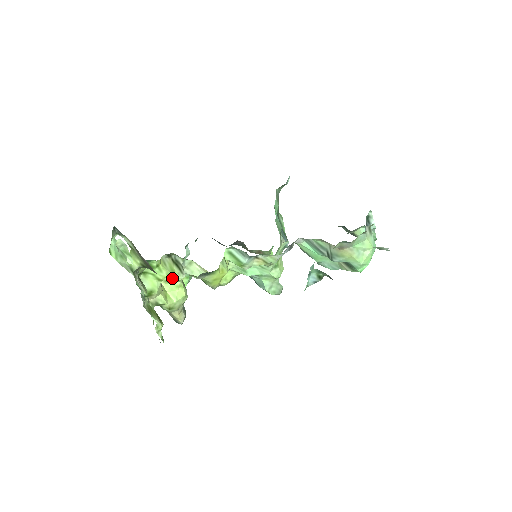
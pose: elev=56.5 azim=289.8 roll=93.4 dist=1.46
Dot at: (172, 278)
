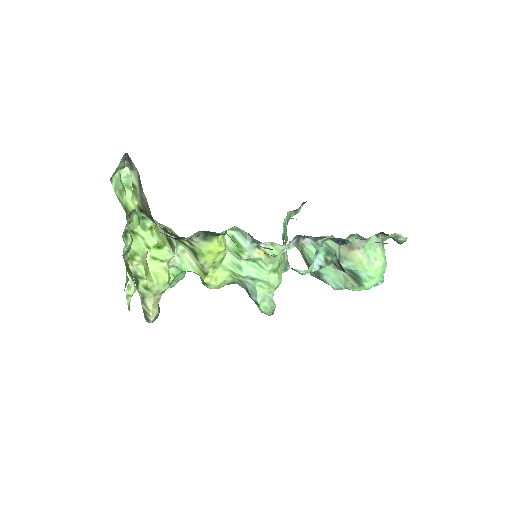
Dot at: (160, 254)
